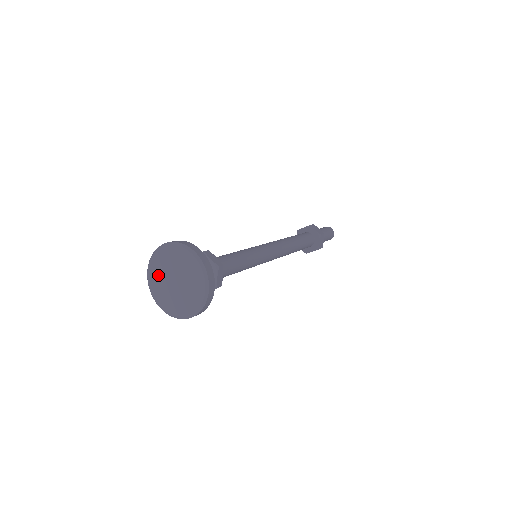
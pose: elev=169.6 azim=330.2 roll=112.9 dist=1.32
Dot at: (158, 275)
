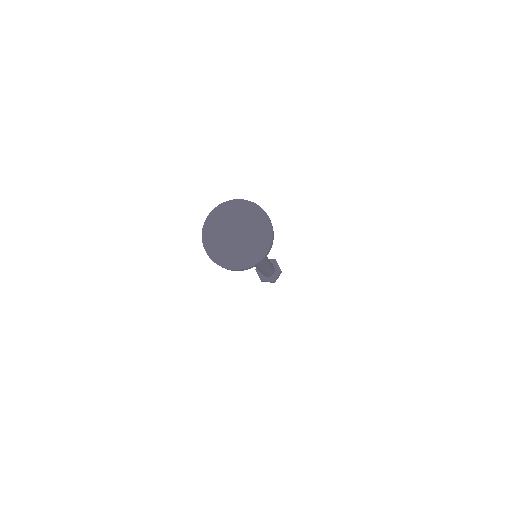
Dot at: (218, 242)
